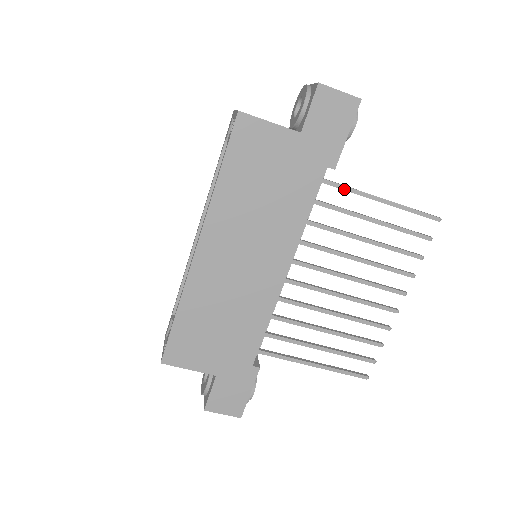
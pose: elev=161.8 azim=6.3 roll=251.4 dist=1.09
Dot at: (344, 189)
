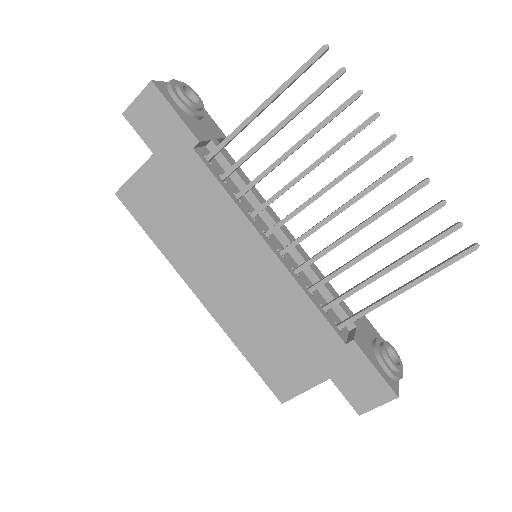
Dot at: (228, 141)
